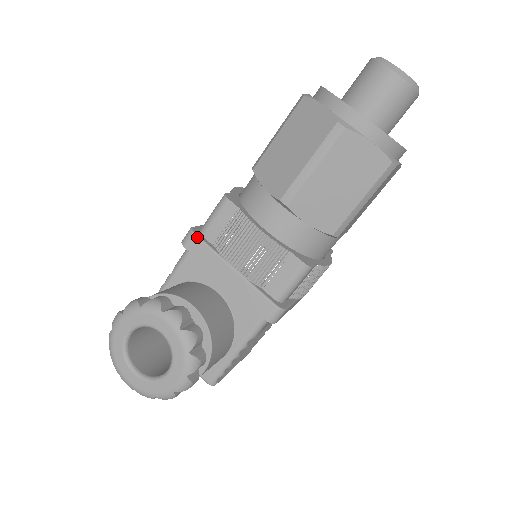
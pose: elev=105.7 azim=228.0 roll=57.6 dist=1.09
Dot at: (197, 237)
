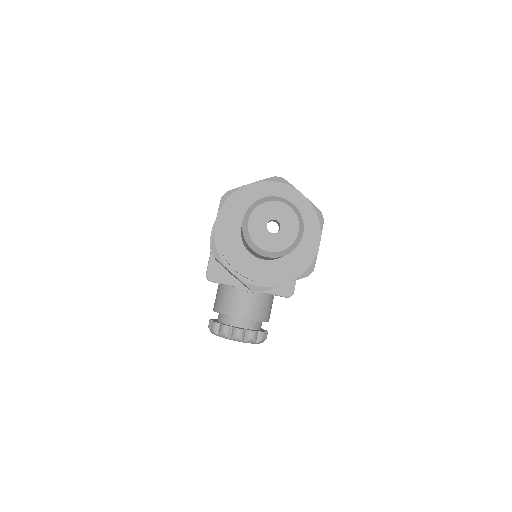
Dot at: occluded
